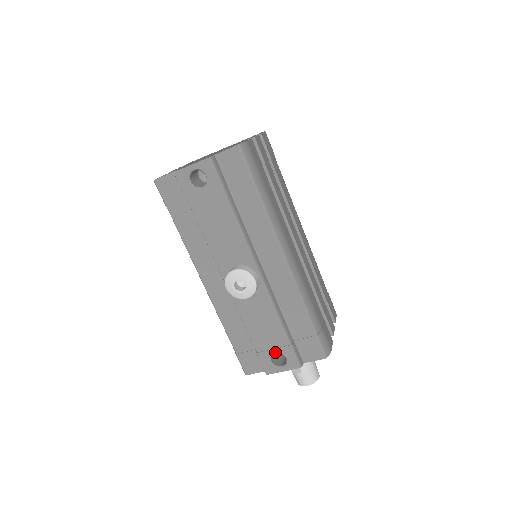
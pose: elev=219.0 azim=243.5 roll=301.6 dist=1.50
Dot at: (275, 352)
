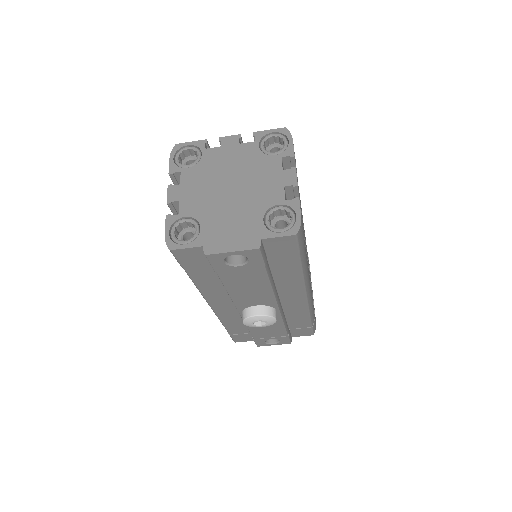
Dot at: occluded
